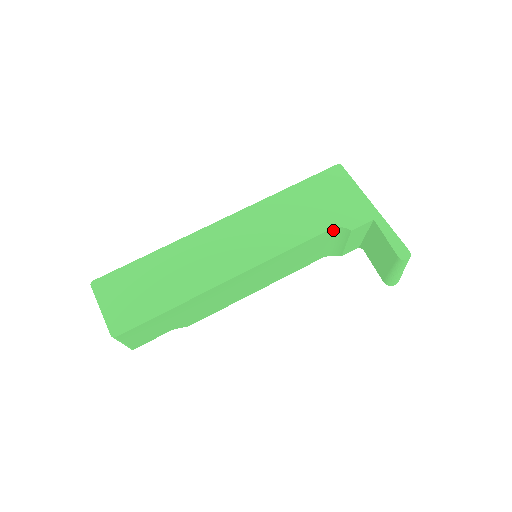
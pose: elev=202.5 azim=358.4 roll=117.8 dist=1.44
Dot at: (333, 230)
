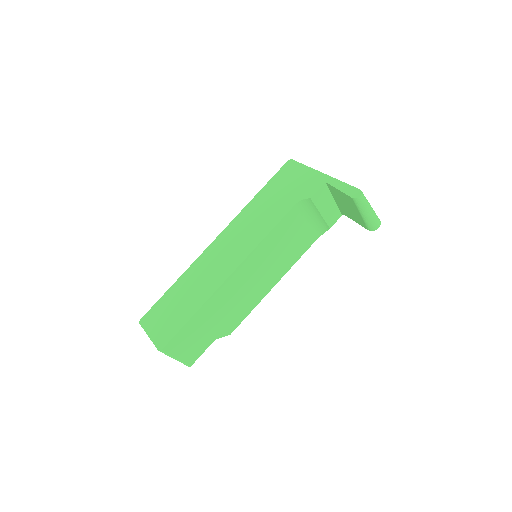
Dot at: (299, 206)
